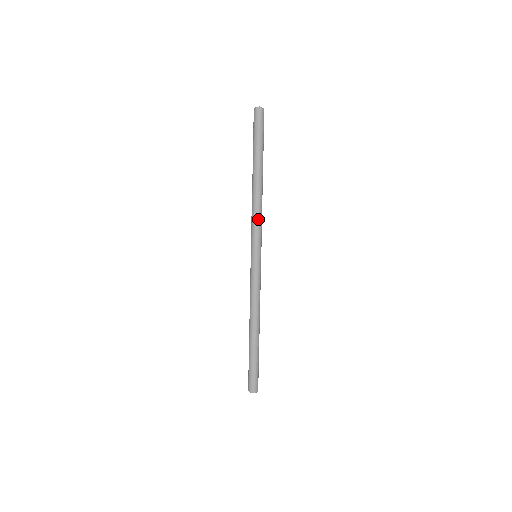
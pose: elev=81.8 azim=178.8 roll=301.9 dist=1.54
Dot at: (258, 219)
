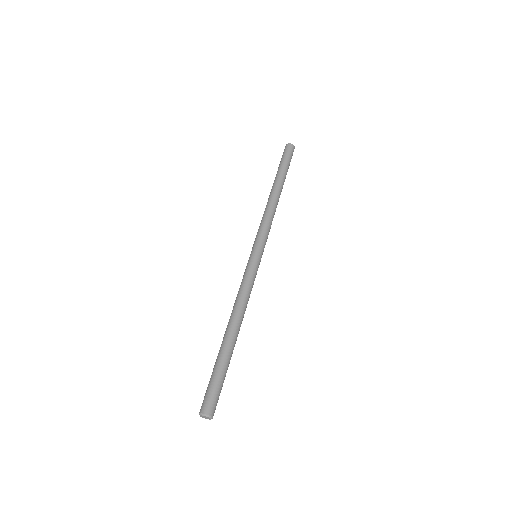
Dot at: (266, 220)
